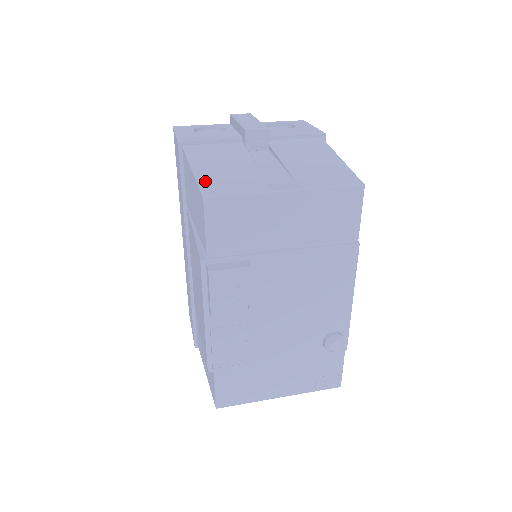
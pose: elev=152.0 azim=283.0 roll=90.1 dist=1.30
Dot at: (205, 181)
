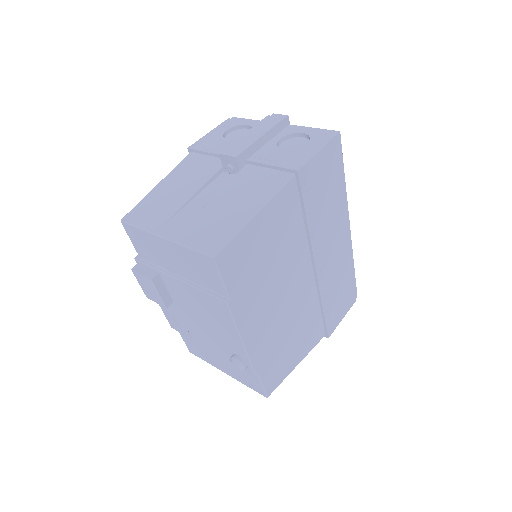
Dot at: (142, 203)
